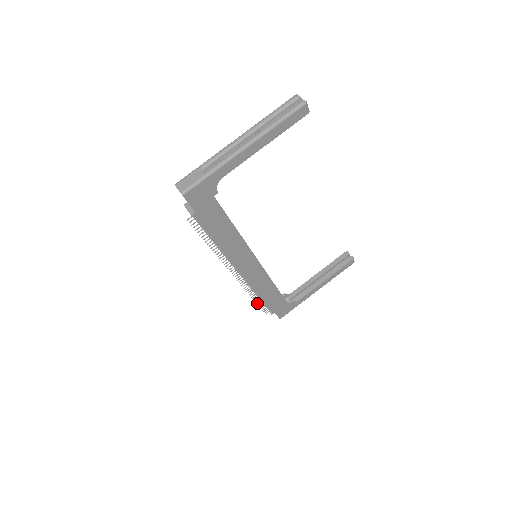
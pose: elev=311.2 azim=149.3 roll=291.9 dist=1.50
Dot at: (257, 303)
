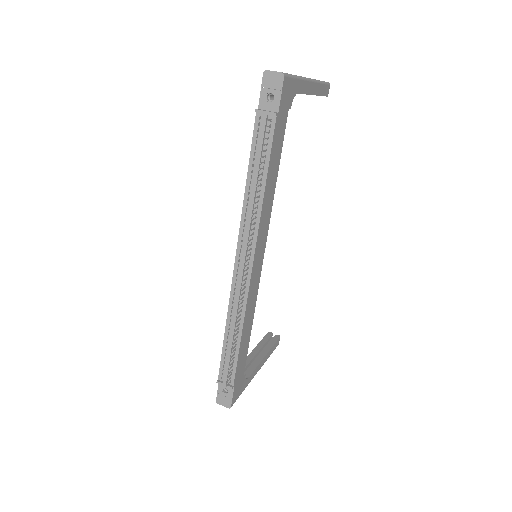
Dot at: occluded
